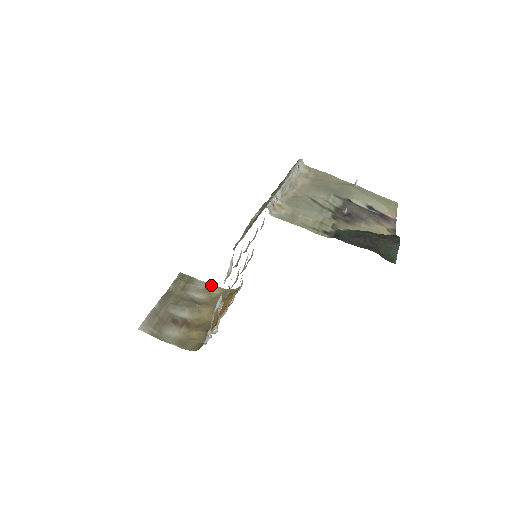
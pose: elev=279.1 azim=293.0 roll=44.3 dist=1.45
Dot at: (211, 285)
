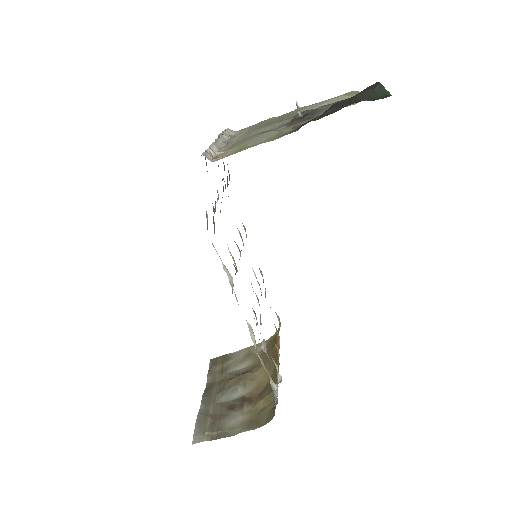
Dot at: (250, 347)
